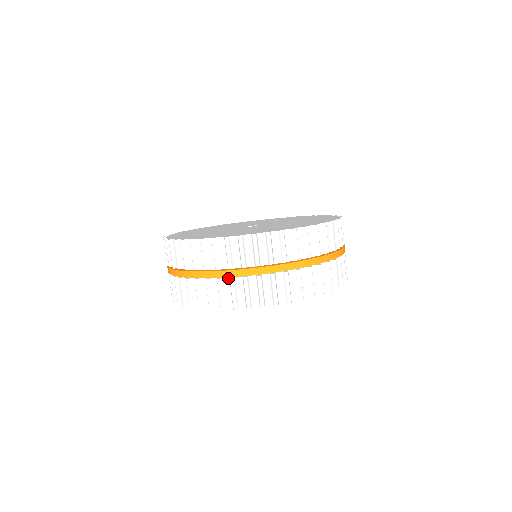
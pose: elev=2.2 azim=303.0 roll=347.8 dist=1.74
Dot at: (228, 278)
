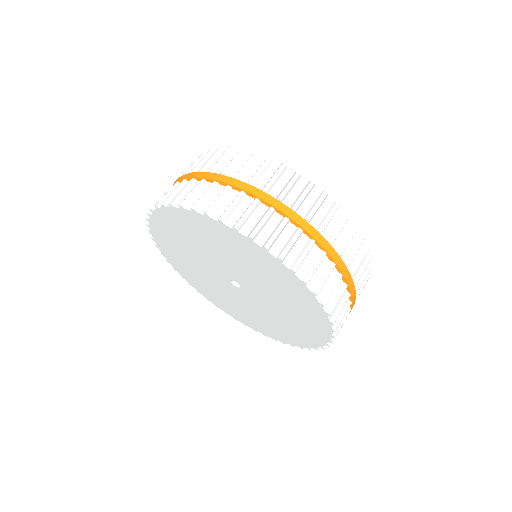
Dot at: occluded
